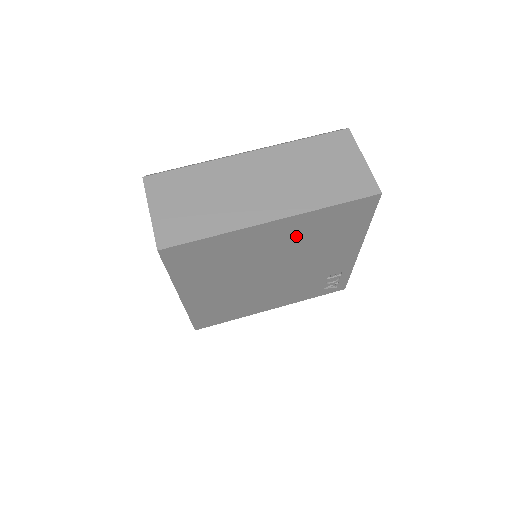
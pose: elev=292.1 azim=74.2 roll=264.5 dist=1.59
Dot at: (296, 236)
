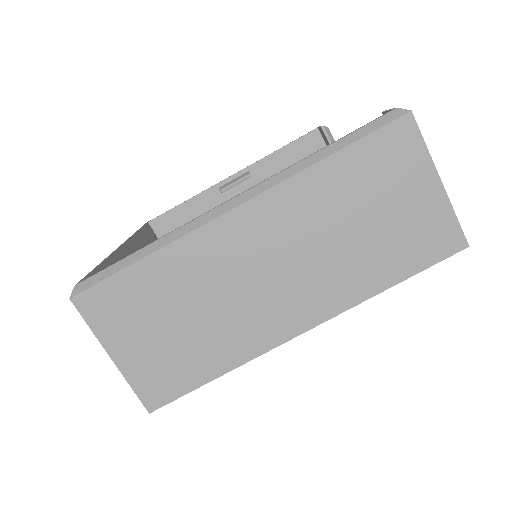
Dot at: occluded
